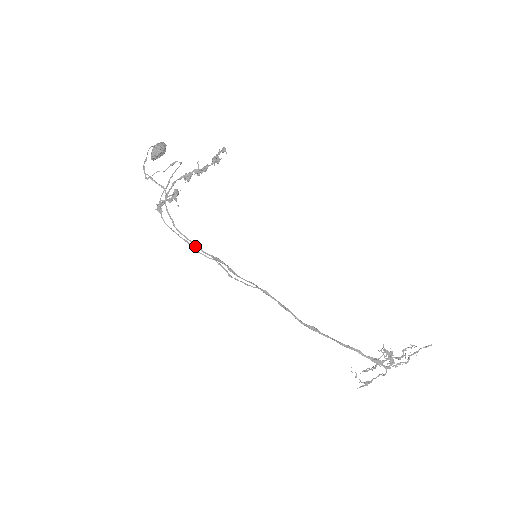
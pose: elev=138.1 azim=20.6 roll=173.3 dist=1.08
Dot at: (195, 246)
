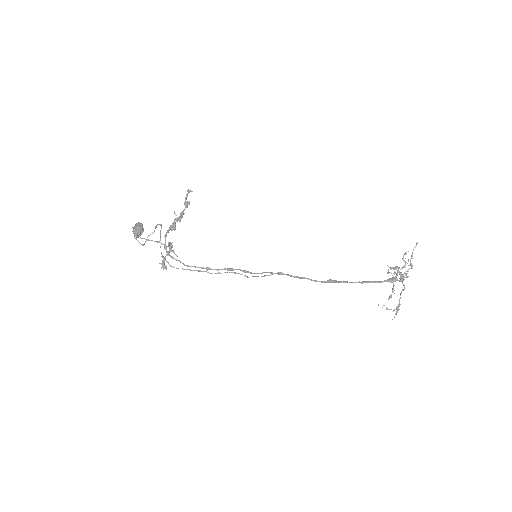
Dot at: (208, 269)
